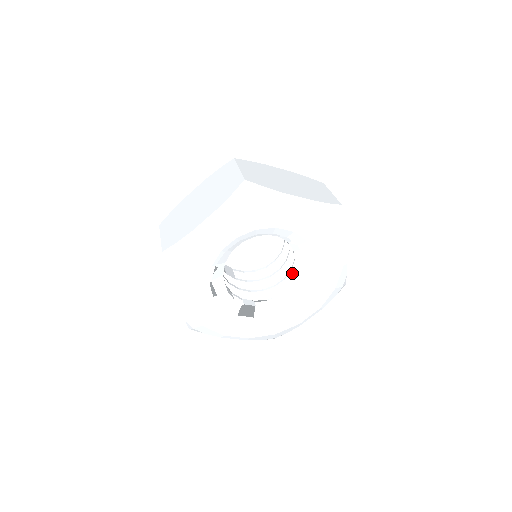
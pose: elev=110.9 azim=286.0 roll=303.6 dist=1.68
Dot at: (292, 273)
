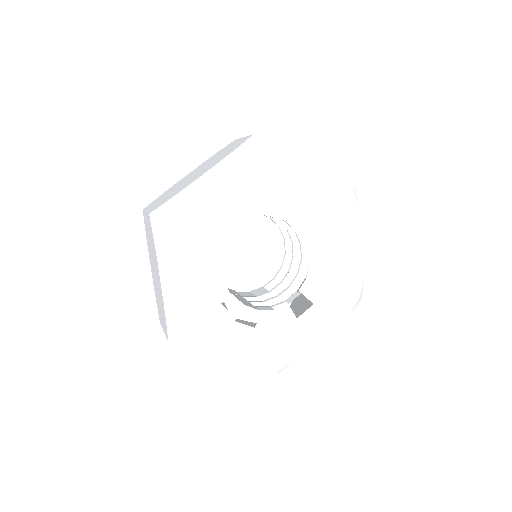
Dot at: (299, 233)
